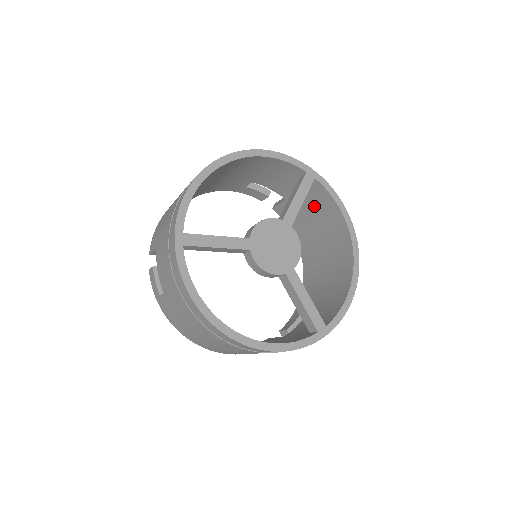
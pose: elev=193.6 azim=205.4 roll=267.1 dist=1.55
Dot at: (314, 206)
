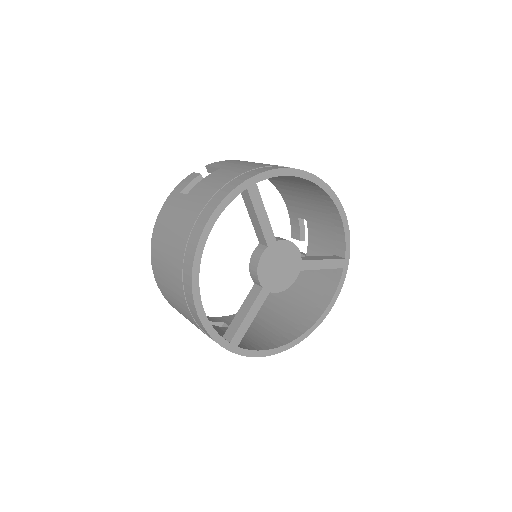
Dot at: occluded
